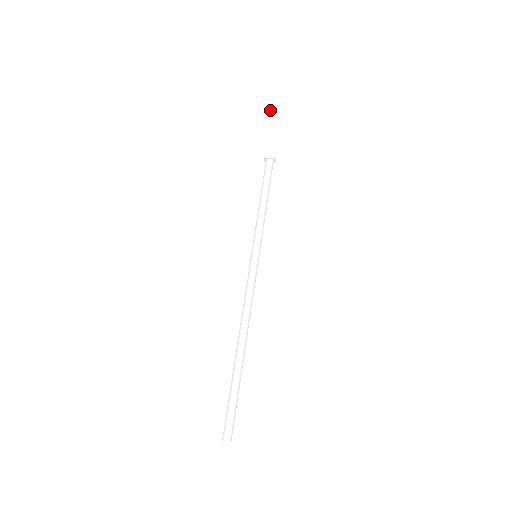
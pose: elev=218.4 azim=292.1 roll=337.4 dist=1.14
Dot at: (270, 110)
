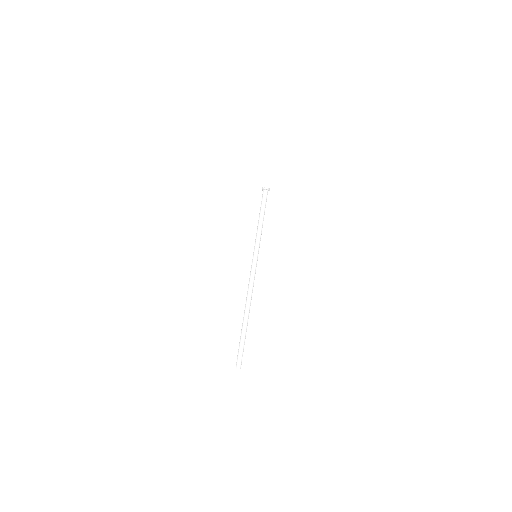
Dot at: (256, 159)
